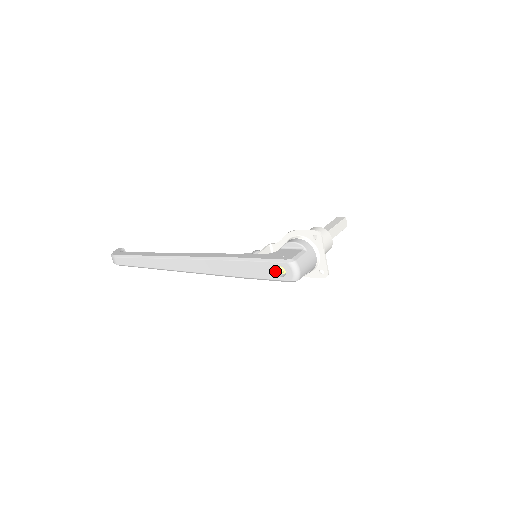
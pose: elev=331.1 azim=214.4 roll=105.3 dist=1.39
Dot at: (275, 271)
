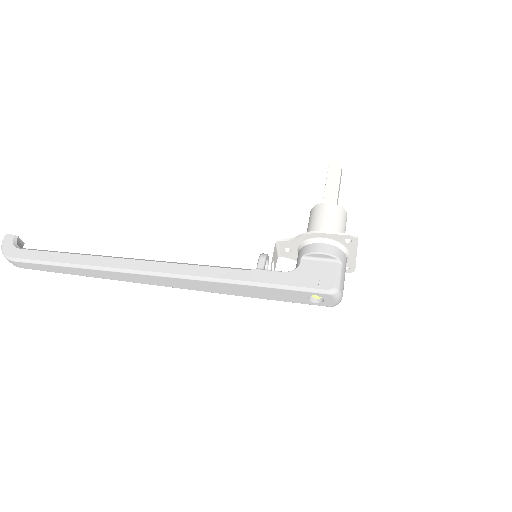
Dot at: (308, 298)
